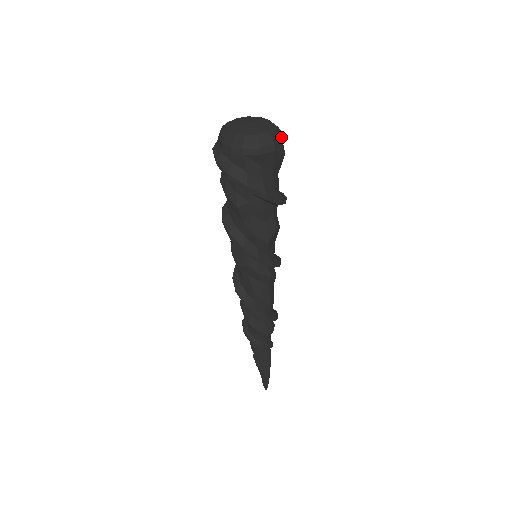
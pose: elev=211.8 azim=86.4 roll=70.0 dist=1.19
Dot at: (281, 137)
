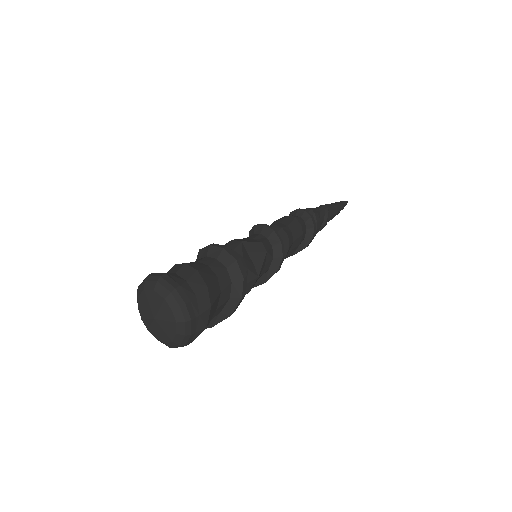
Dot at: (192, 327)
